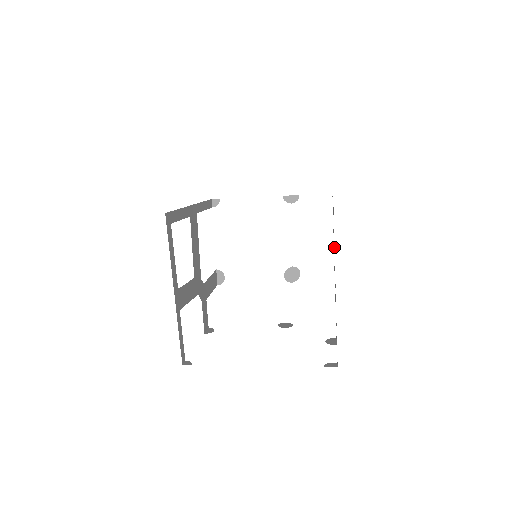
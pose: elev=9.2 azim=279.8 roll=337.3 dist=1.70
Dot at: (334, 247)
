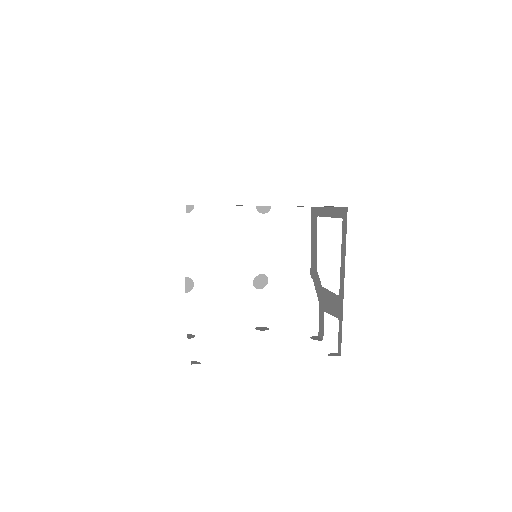
Dot at: (343, 244)
